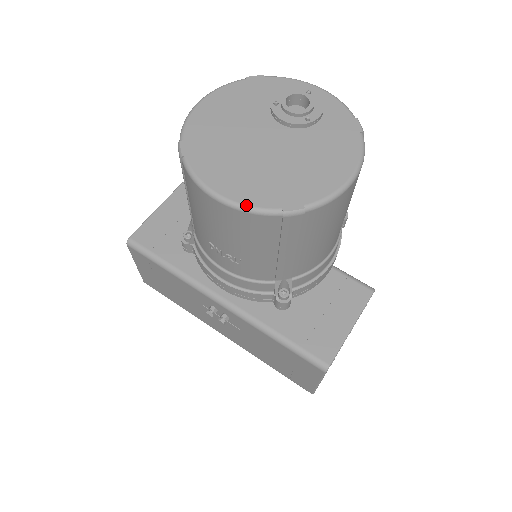
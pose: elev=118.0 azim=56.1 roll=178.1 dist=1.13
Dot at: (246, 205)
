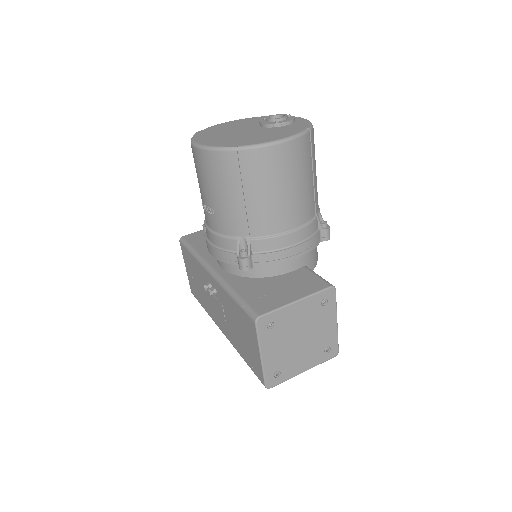
Dot at: (206, 145)
